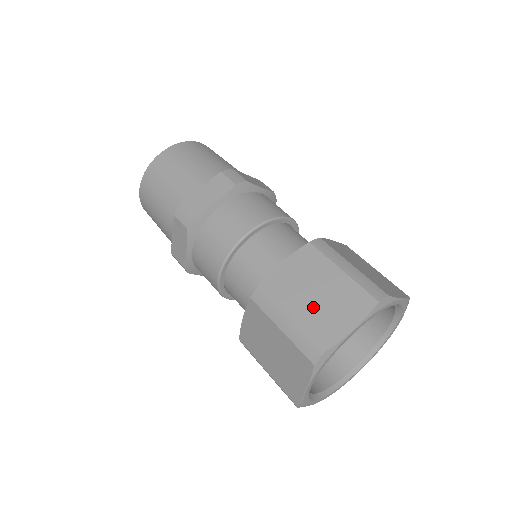
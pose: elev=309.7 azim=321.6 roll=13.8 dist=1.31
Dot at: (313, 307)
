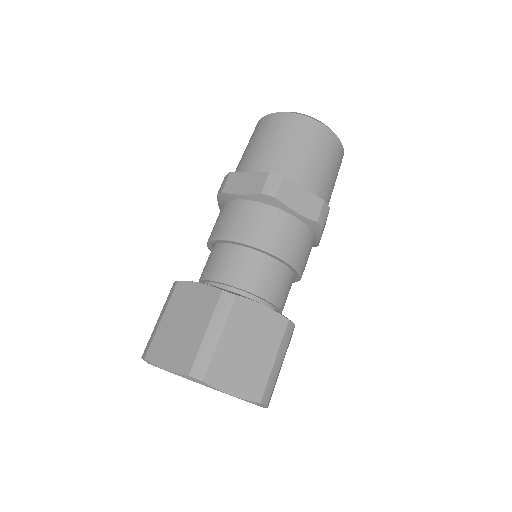
Dot at: (236, 352)
